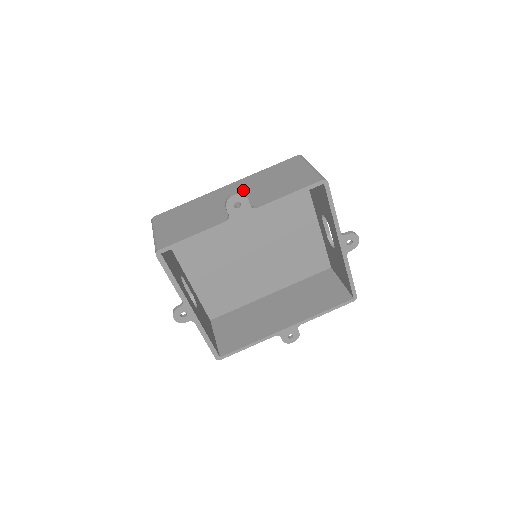
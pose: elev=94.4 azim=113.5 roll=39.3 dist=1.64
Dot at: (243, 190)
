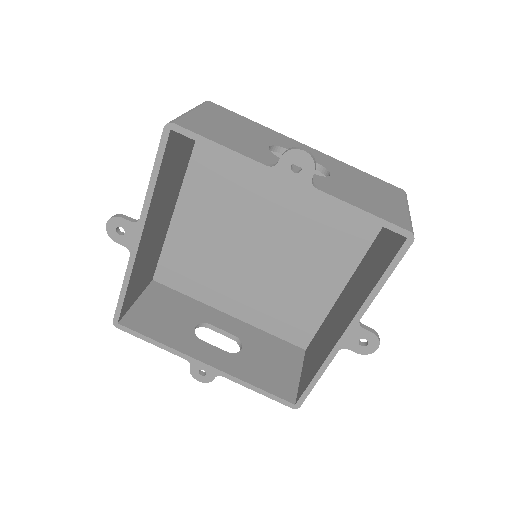
Dot at: occluded
